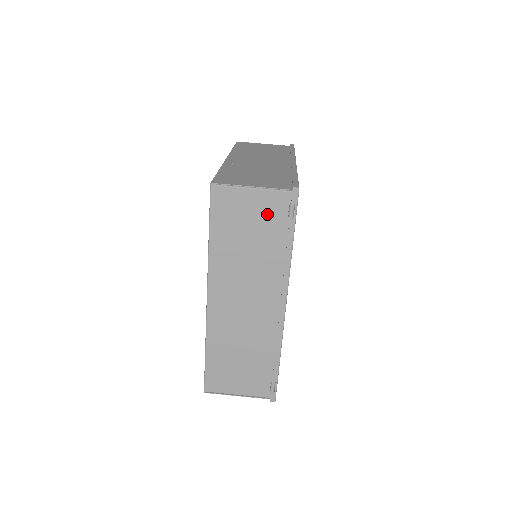
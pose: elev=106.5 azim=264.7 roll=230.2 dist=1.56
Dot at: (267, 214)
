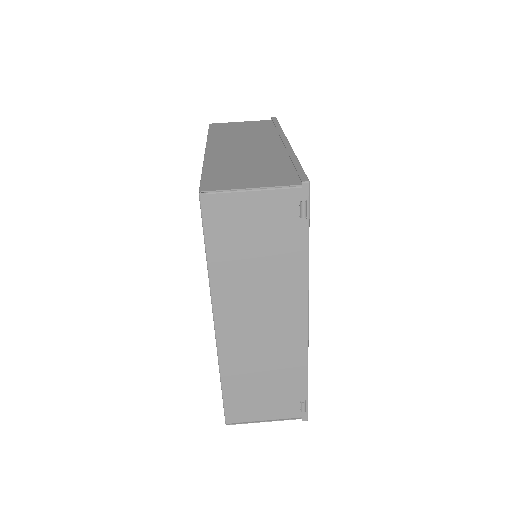
Dot at: (274, 218)
